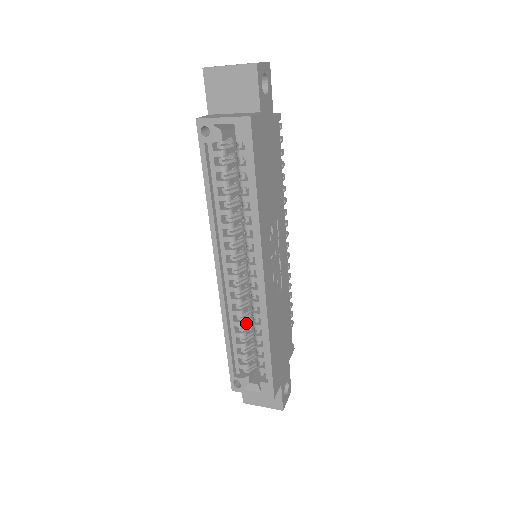
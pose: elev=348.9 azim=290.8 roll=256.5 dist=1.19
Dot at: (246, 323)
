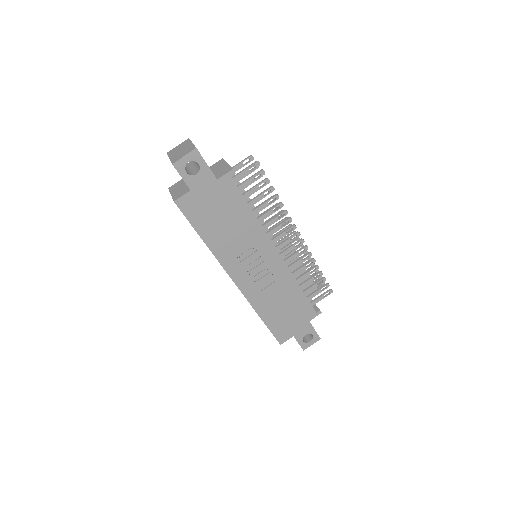
Dot at: occluded
